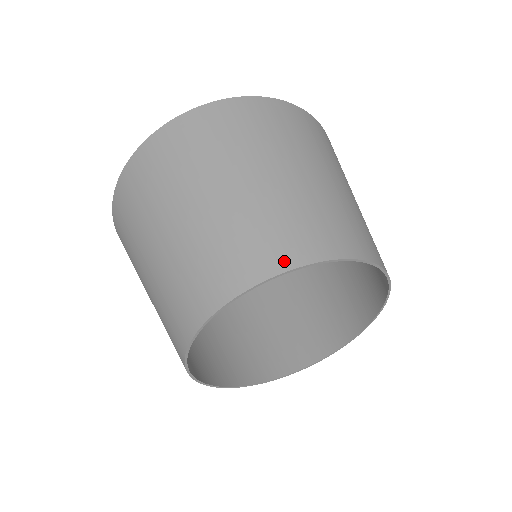
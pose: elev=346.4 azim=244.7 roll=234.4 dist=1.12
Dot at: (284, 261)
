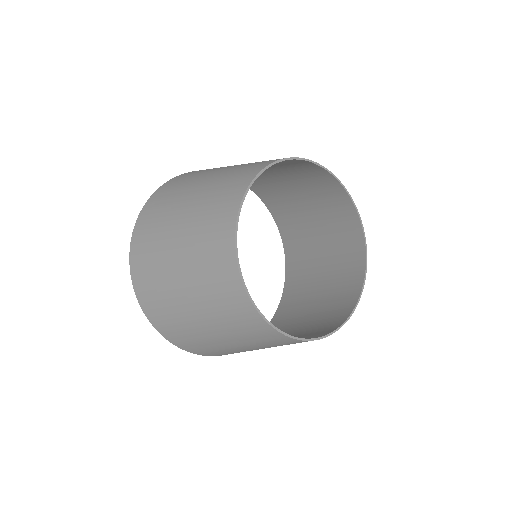
Dot at: (275, 160)
